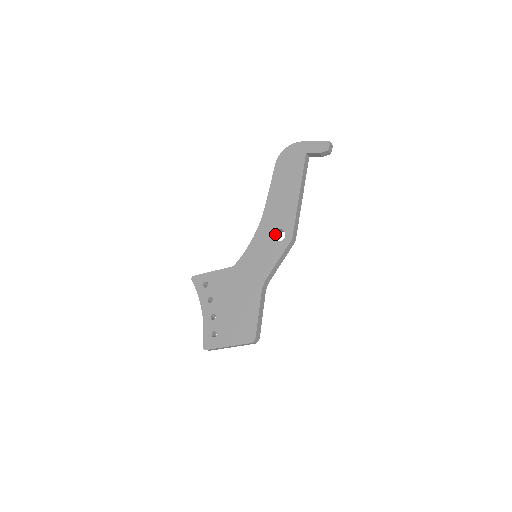
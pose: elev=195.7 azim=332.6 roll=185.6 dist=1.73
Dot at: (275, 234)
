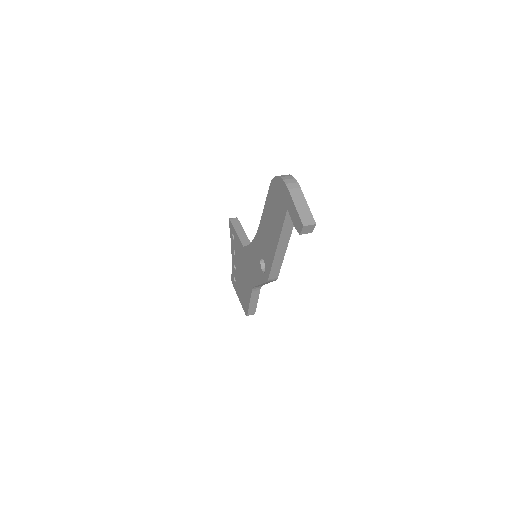
Dot at: occluded
